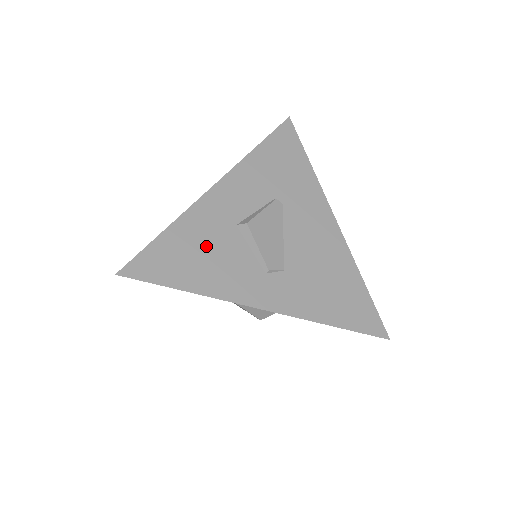
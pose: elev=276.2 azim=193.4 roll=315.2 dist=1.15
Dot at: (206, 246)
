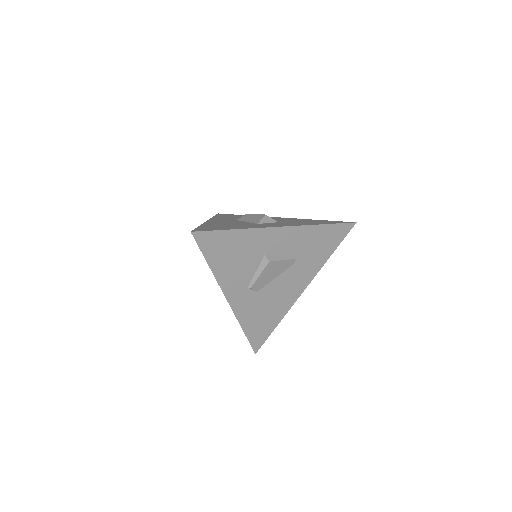
Dot at: (241, 253)
